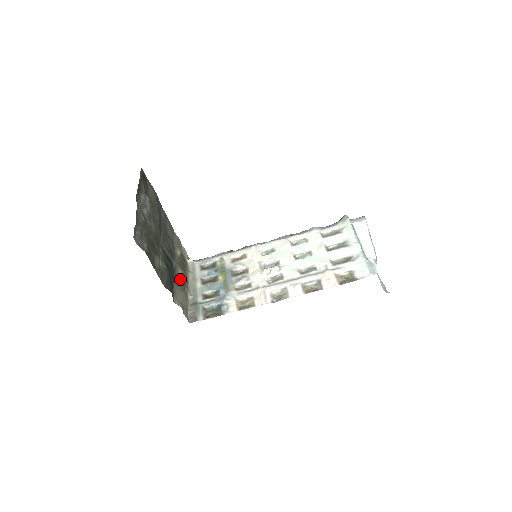
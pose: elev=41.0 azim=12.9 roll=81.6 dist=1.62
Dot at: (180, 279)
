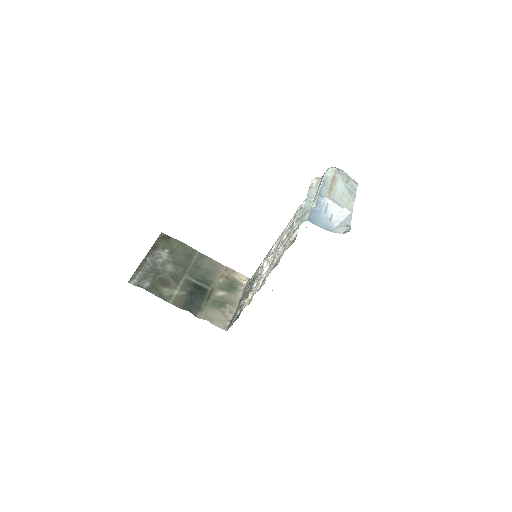
Dot at: (218, 299)
